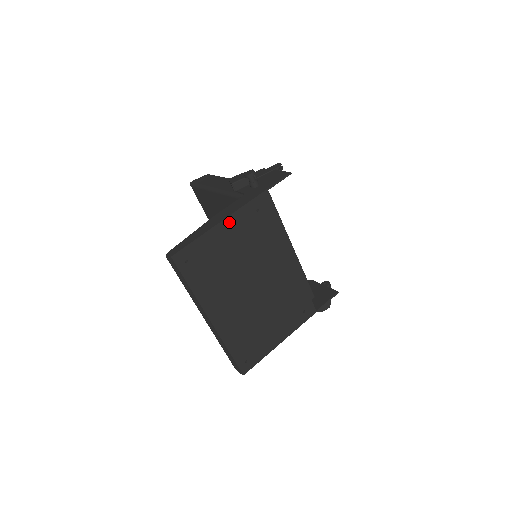
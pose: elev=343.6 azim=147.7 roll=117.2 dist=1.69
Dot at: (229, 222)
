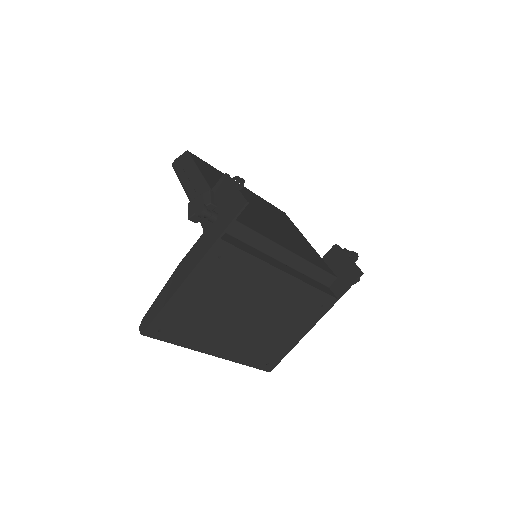
Dot at: (190, 282)
